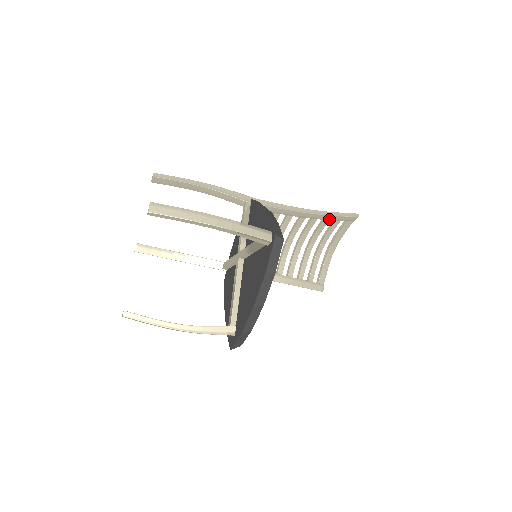
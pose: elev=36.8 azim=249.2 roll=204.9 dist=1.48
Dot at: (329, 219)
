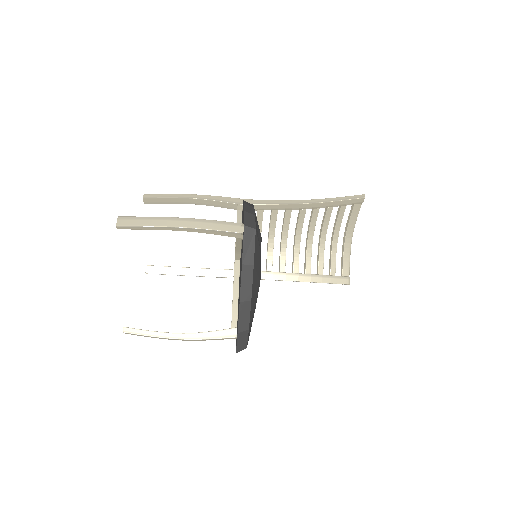
Dot at: (332, 206)
